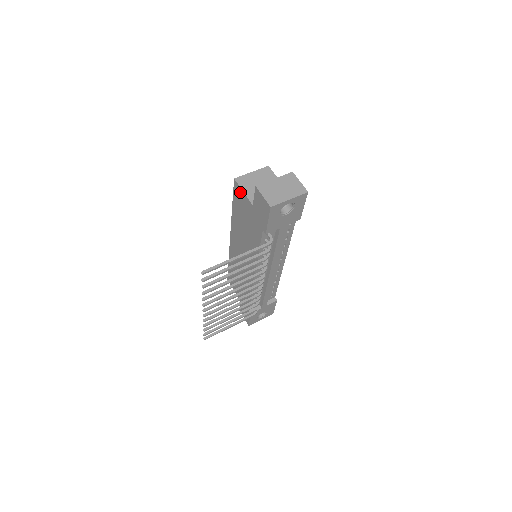
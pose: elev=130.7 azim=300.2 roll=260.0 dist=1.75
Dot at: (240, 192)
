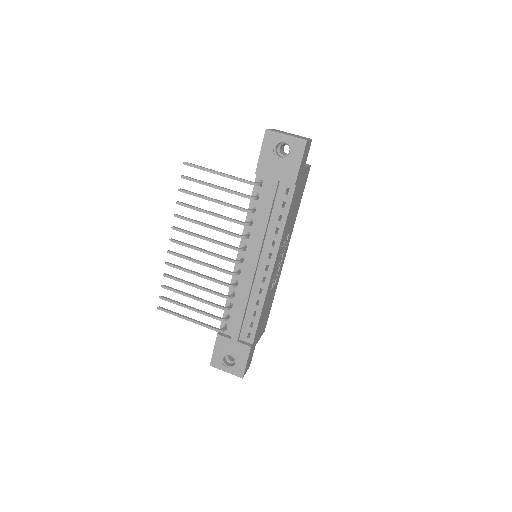
Dot at: occluded
